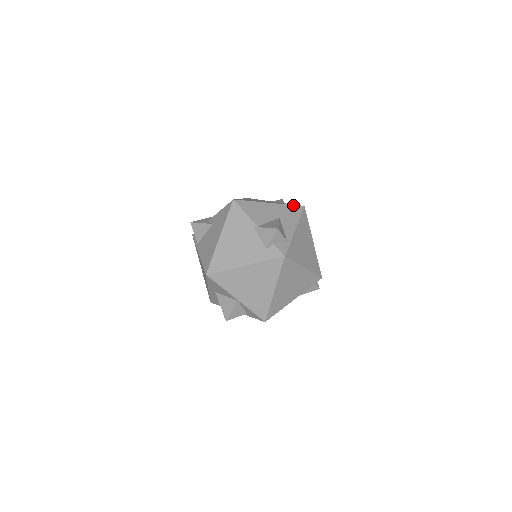
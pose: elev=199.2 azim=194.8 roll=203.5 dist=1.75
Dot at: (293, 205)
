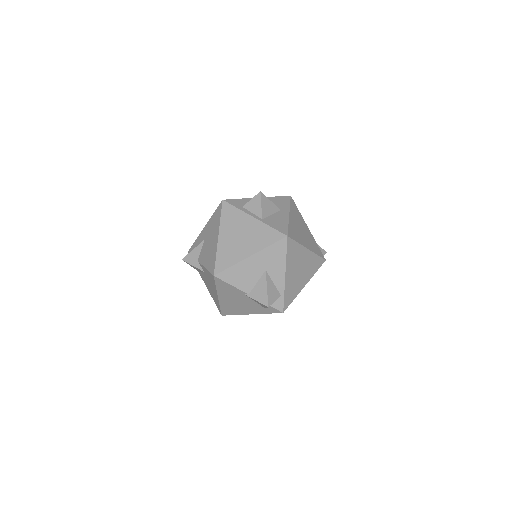
Dot at: (275, 243)
